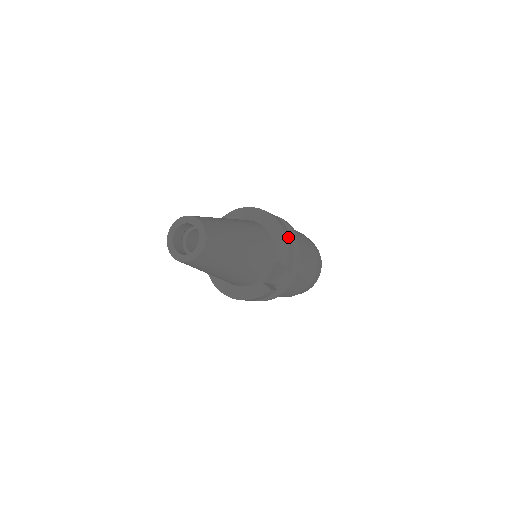
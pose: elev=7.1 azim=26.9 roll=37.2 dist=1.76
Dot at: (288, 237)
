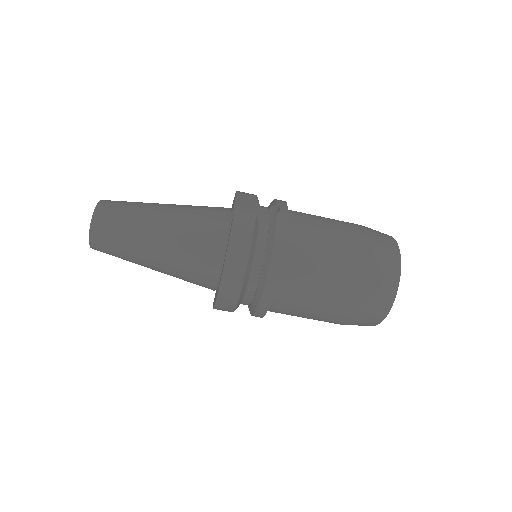
Dot at: occluded
